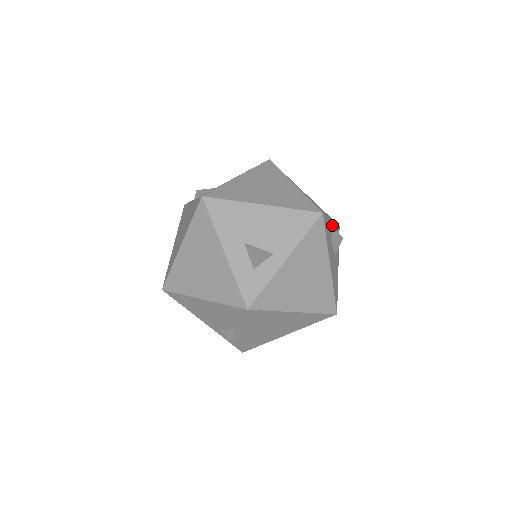
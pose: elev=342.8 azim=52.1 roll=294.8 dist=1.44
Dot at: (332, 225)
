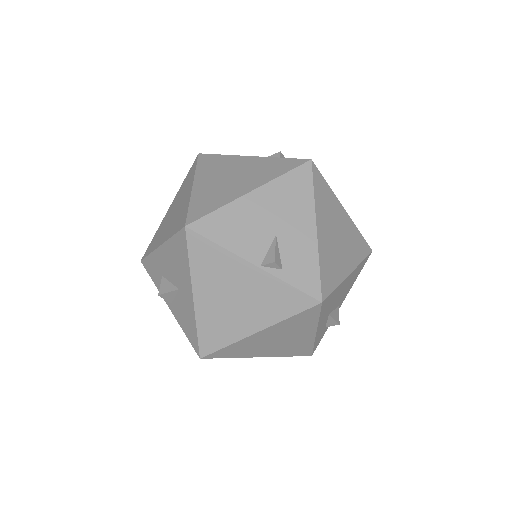
Dot at: occluded
